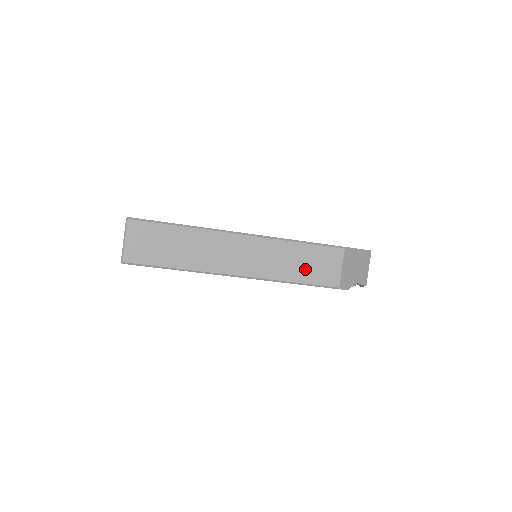
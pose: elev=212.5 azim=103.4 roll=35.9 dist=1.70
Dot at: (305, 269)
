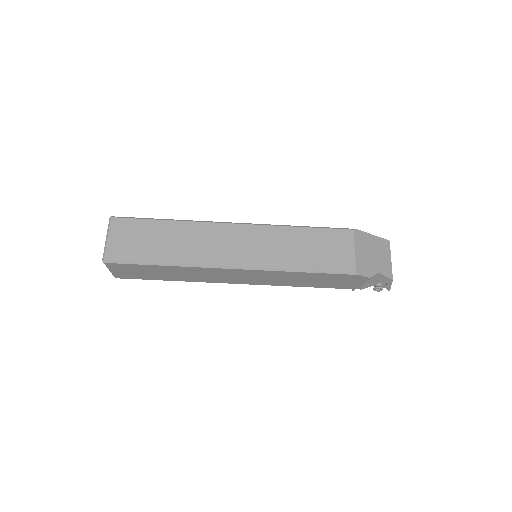
Dot at: (311, 254)
